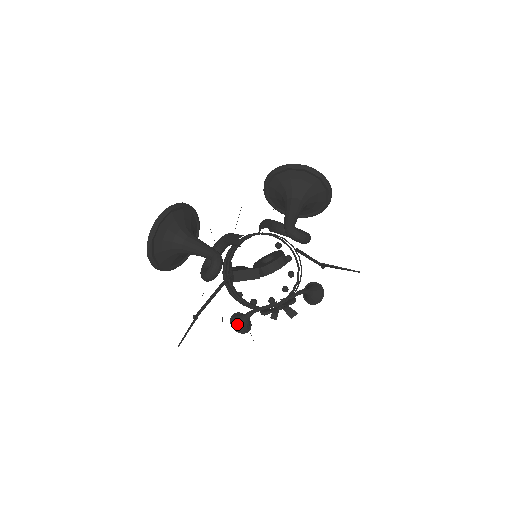
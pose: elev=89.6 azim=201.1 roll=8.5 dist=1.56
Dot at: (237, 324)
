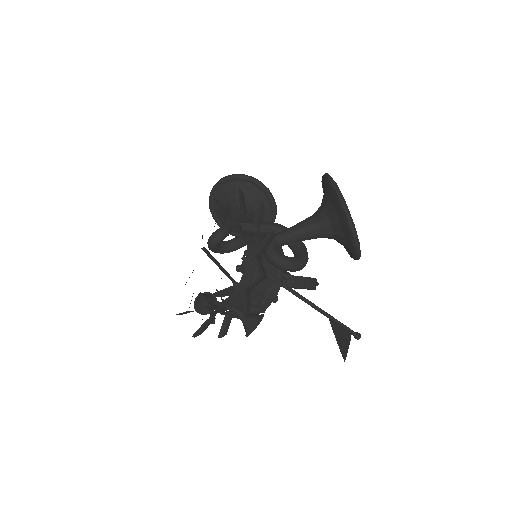
Dot at: (197, 299)
